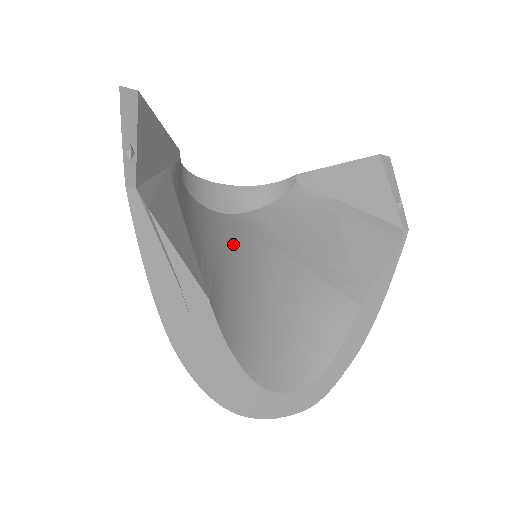
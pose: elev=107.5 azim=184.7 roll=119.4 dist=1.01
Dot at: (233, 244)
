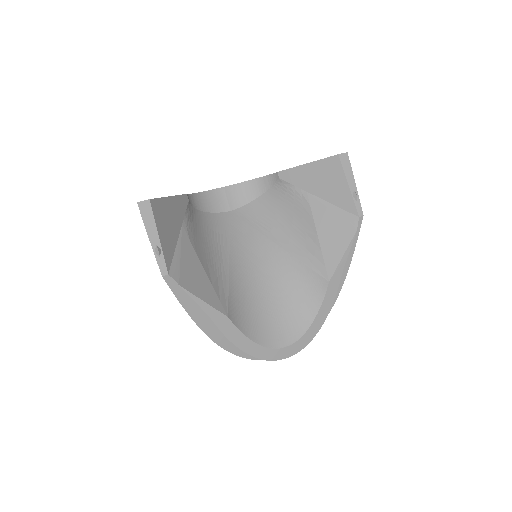
Dot at: (239, 247)
